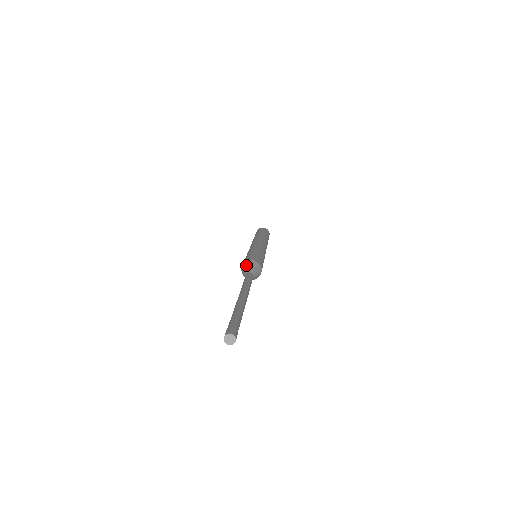
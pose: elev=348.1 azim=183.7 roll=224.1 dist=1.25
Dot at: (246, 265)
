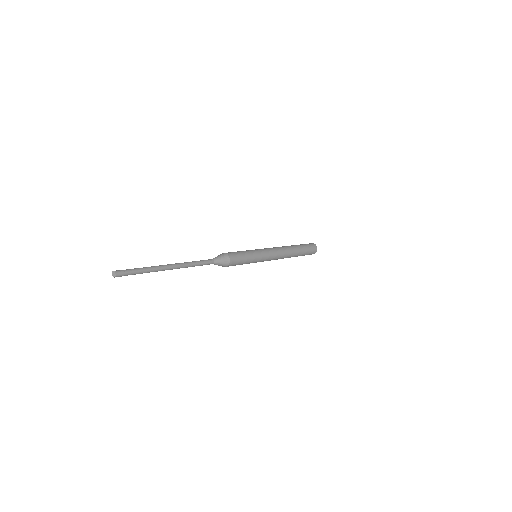
Dot at: occluded
